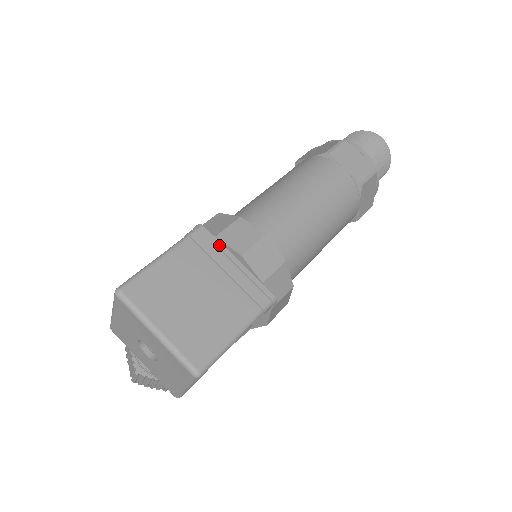
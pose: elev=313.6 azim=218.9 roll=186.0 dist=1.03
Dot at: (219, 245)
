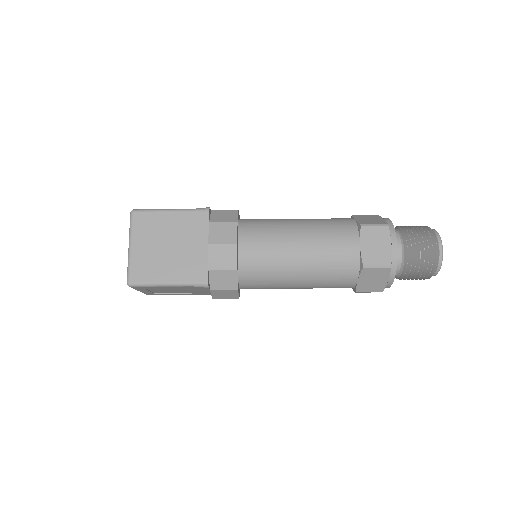
Dot at: (207, 228)
